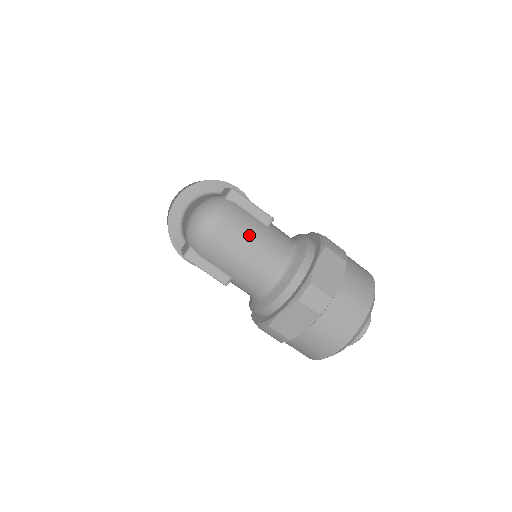
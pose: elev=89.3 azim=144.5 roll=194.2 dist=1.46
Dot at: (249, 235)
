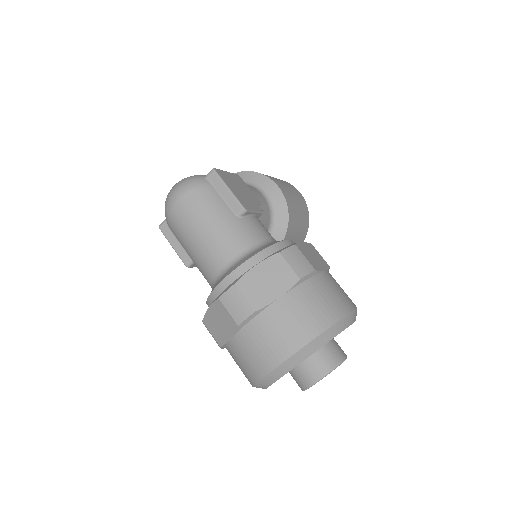
Dot at: (207, 217)
